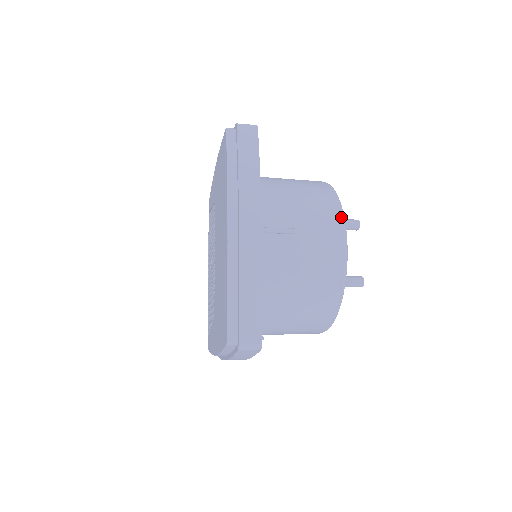
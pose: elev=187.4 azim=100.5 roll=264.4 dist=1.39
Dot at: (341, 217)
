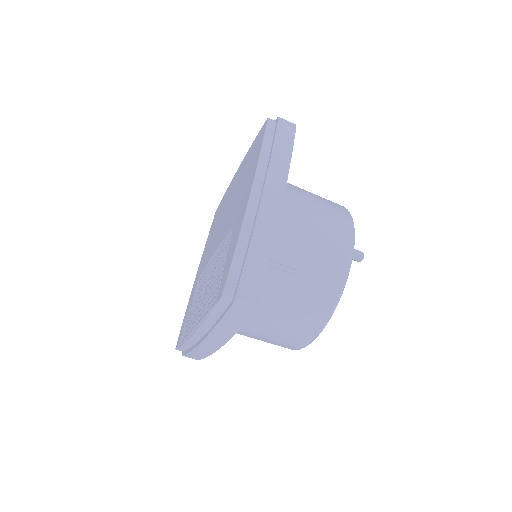
Dot at: occluded
